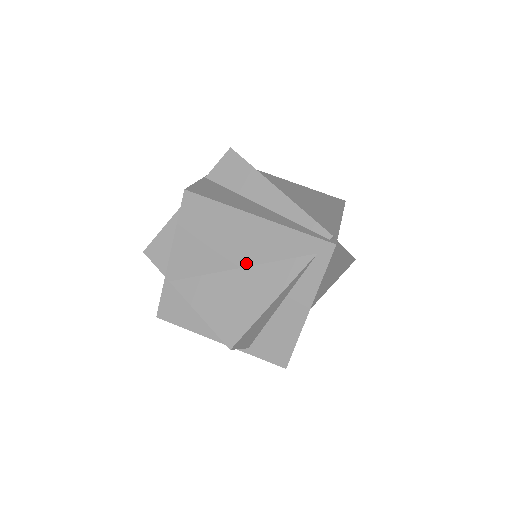
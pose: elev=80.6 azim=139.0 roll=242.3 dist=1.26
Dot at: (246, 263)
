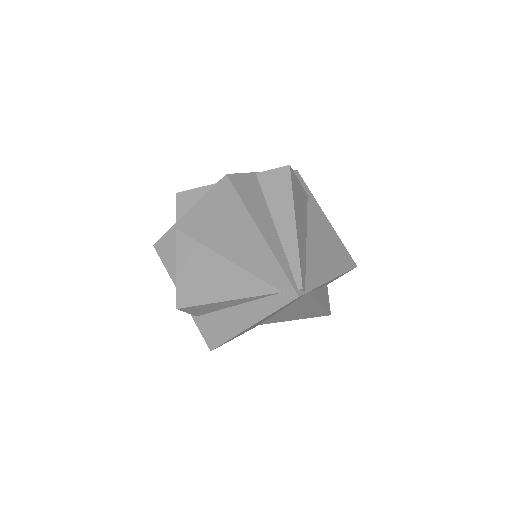
Dot at: (232, 258)
